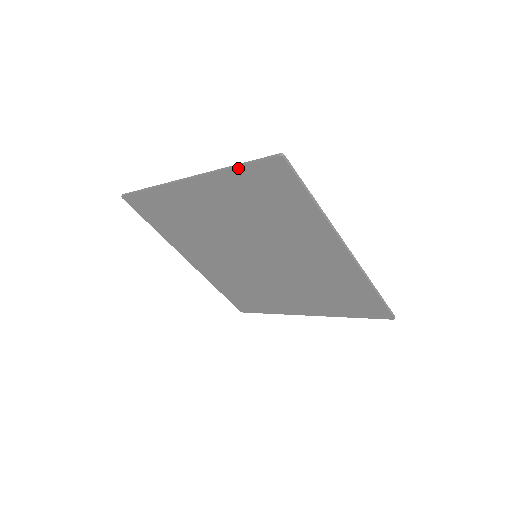
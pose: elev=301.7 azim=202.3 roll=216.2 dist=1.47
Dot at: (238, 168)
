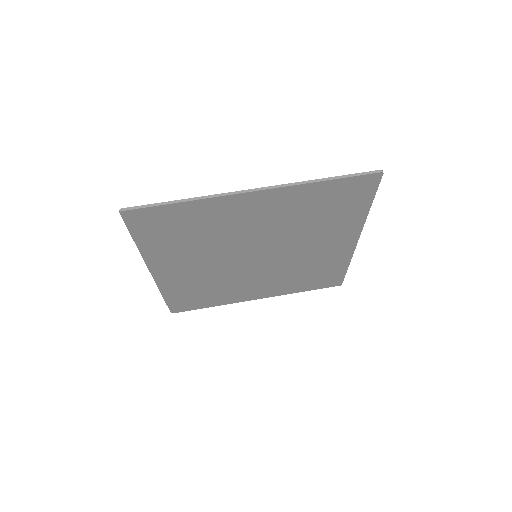
Dot at: (329, 181)
